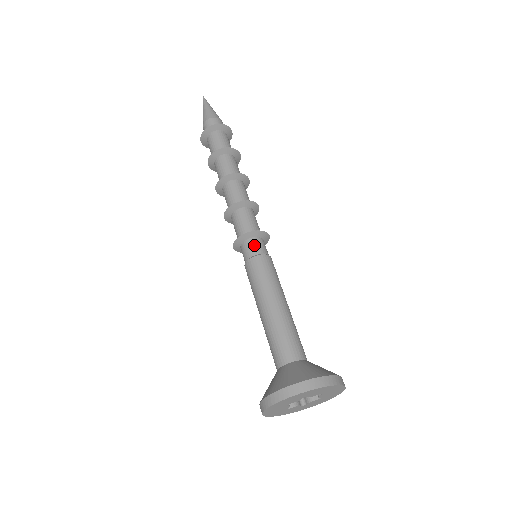
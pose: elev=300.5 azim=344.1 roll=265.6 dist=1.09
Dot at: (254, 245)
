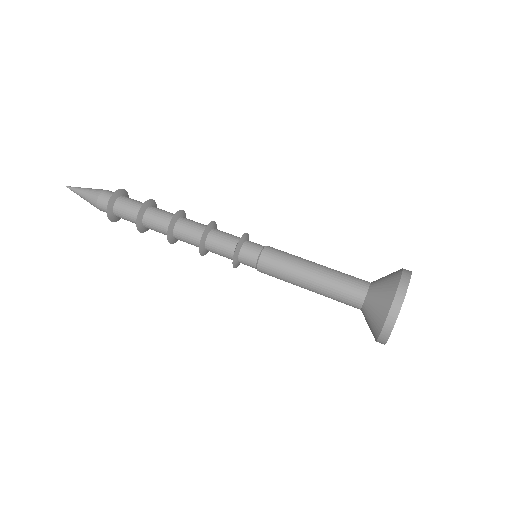
Dot at: (251, 247)
